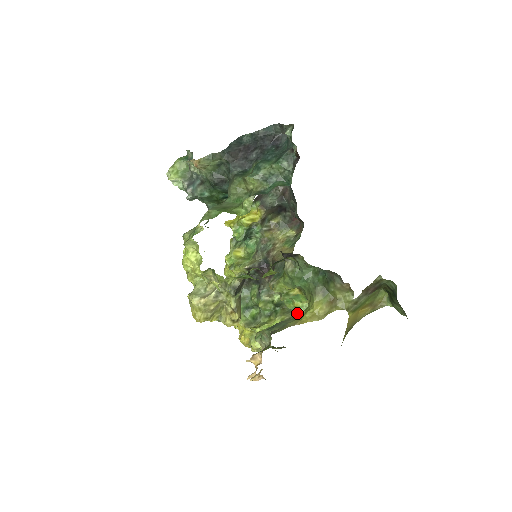
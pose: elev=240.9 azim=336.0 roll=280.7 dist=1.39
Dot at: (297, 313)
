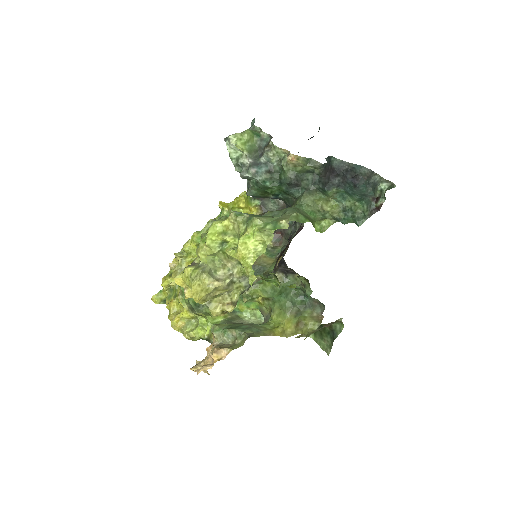
Dot at: (238, 315)
